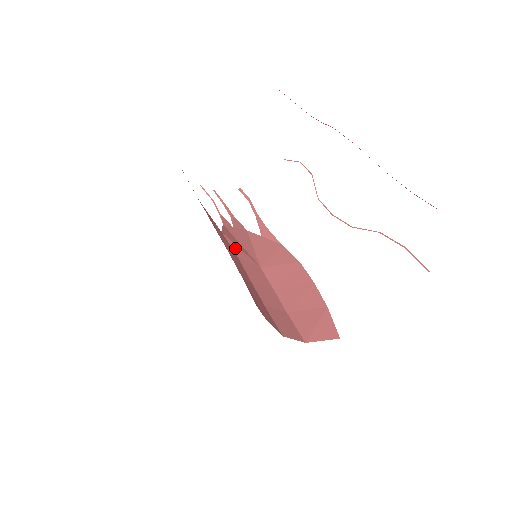
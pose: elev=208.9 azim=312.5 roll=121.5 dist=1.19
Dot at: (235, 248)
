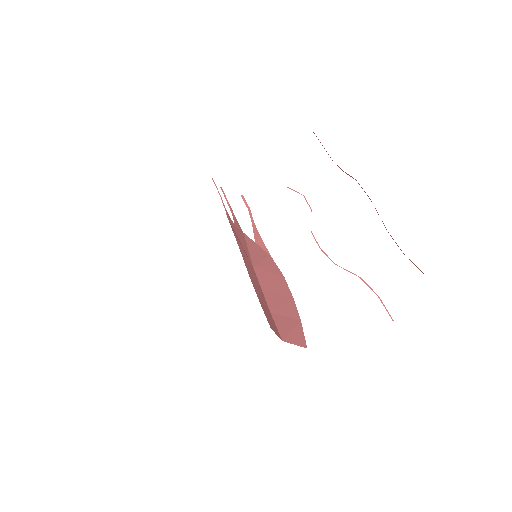
Dot at: (238, 242)
